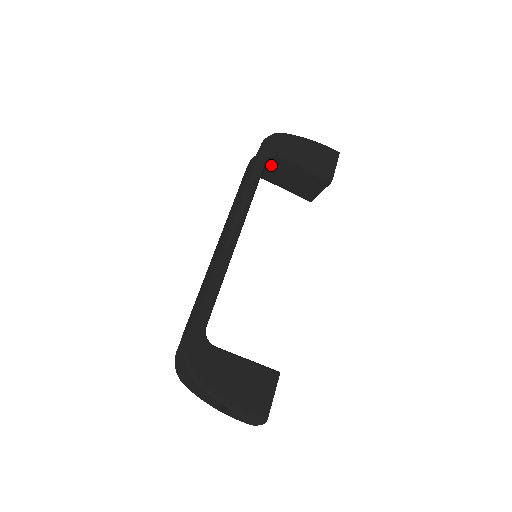
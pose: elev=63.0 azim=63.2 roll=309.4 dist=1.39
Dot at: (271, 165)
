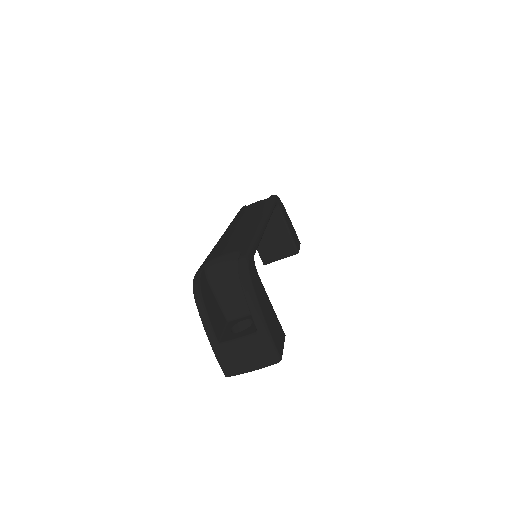
Dot at: occluded
